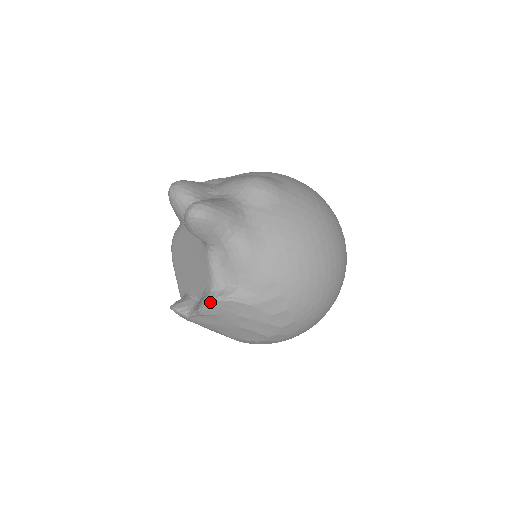
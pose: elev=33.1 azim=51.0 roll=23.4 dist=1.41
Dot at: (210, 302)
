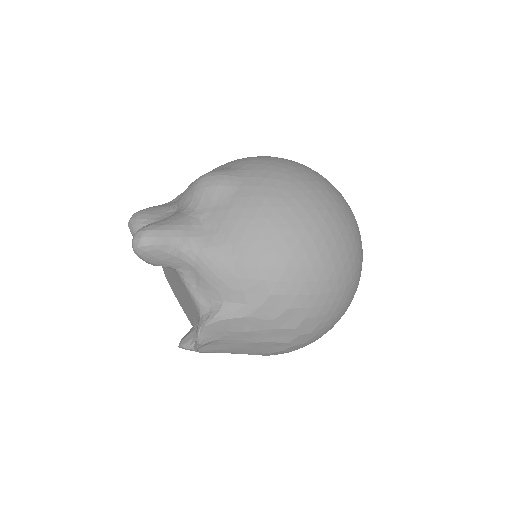
Dot at: (201, 329)
